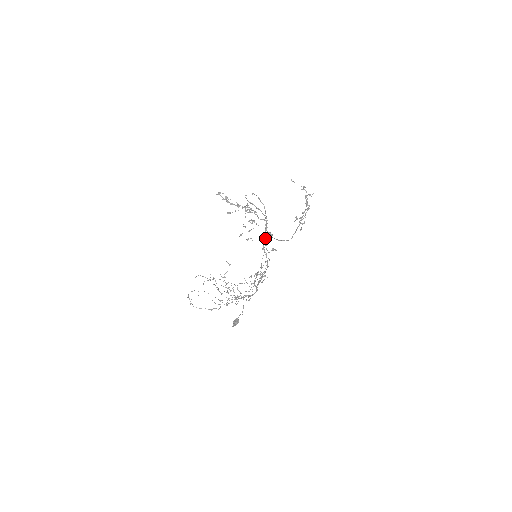
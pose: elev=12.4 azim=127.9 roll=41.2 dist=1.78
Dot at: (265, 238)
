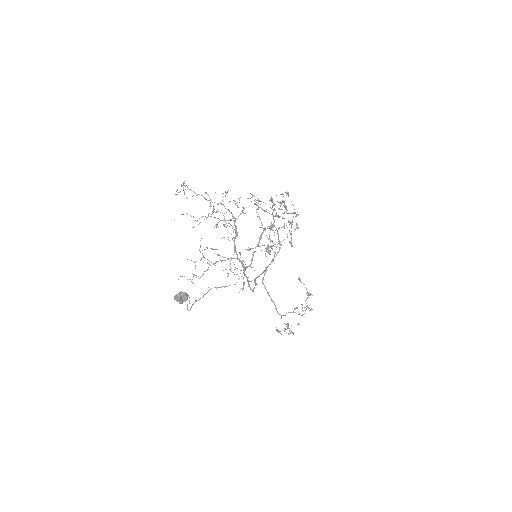
Dot at: occluded
